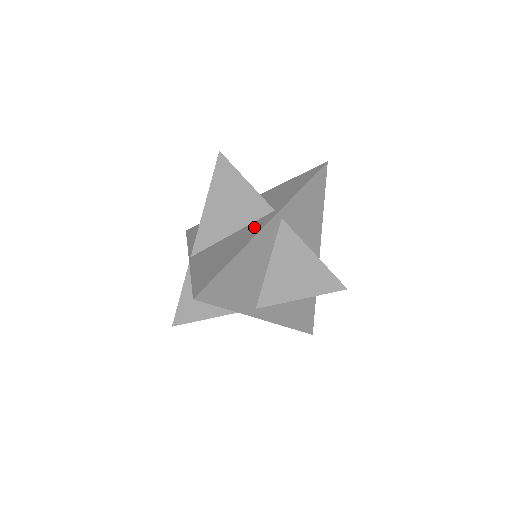
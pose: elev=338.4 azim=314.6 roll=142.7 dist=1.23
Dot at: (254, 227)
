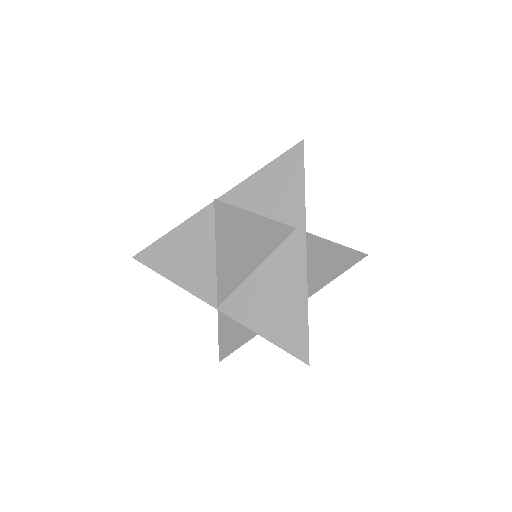
Dot at: (289, 257)
